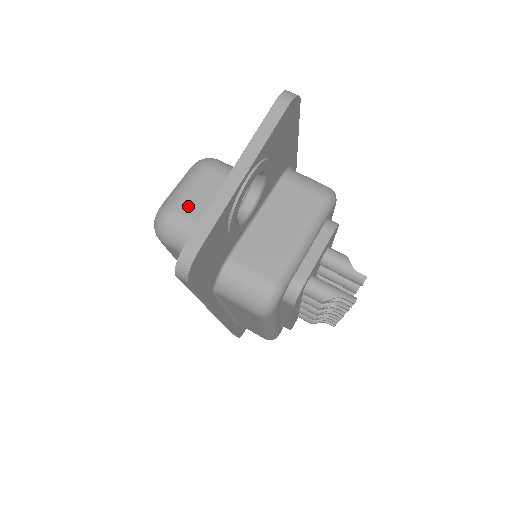
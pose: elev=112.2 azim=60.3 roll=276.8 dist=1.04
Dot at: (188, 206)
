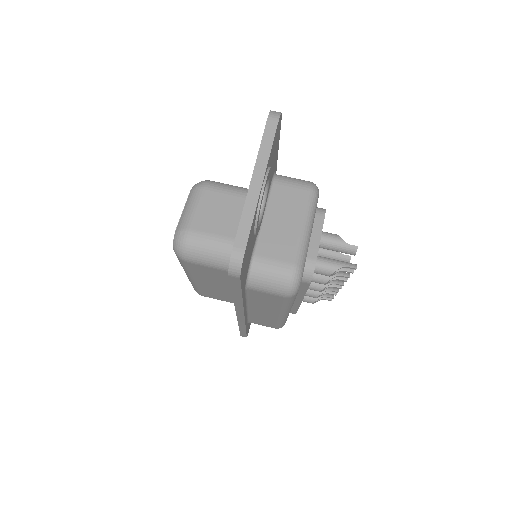
Dot at: (201, 224)
